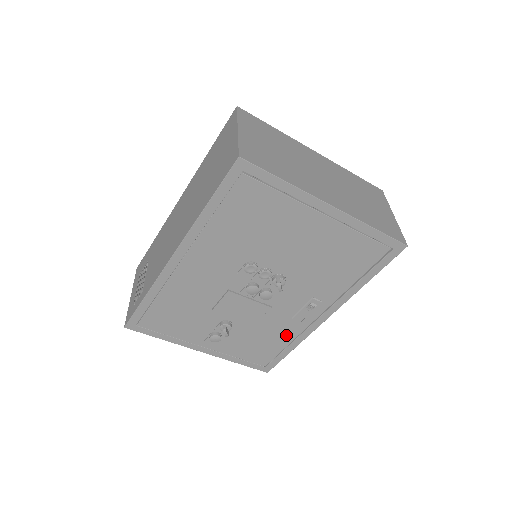
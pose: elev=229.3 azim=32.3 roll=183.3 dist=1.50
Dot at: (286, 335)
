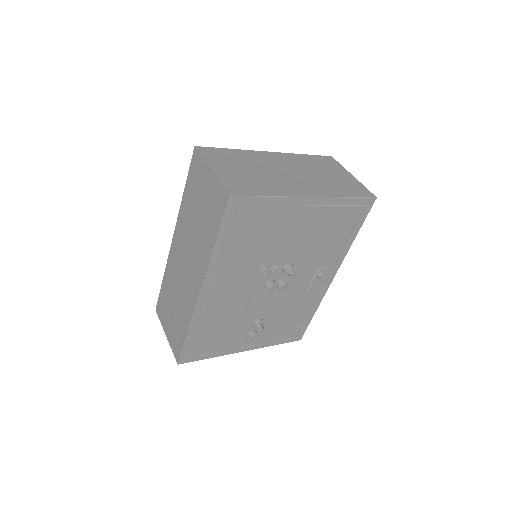
Dot at: (306, 306)
